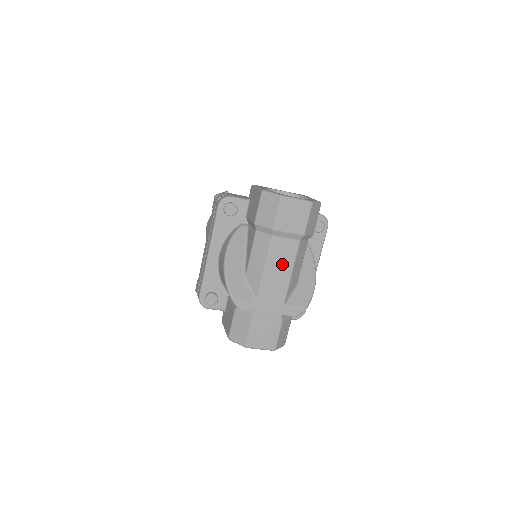
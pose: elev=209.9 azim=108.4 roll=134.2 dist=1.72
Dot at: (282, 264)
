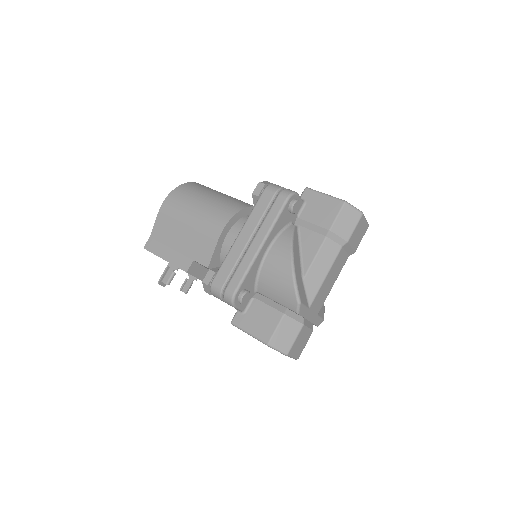
Dot at: (334, 275)
